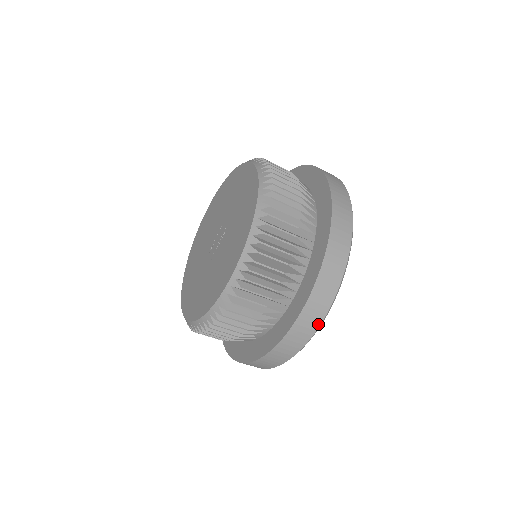
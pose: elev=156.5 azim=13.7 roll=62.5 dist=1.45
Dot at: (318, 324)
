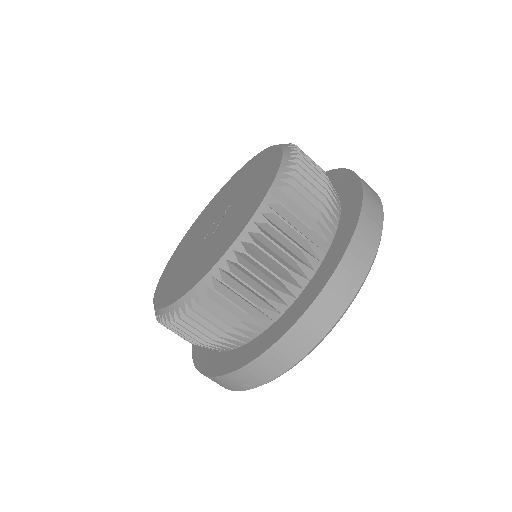
Dot at: (373, 252)
